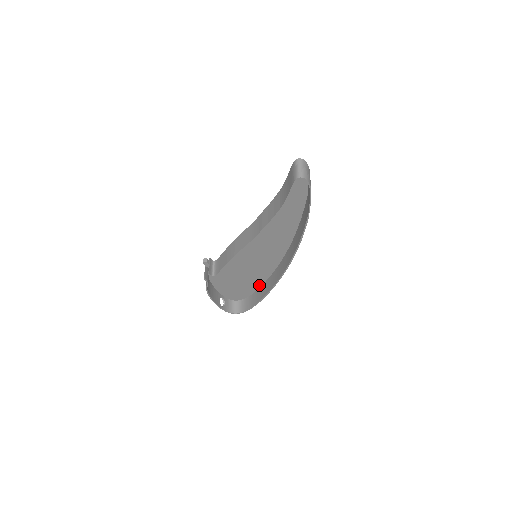
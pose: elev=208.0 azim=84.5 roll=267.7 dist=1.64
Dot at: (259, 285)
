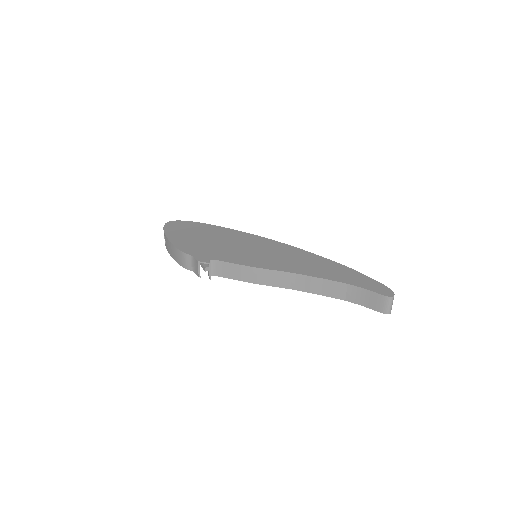
Dot at: (213, 228)
